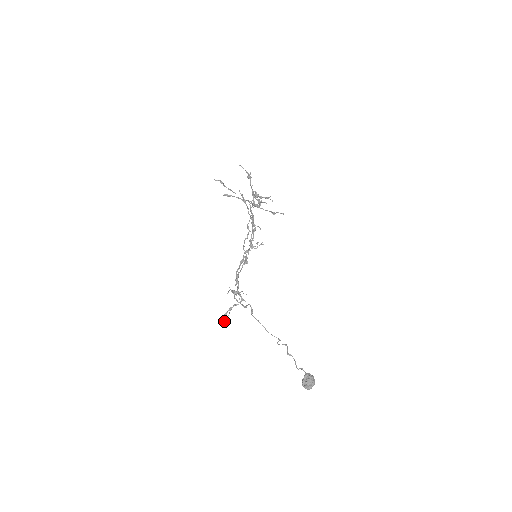
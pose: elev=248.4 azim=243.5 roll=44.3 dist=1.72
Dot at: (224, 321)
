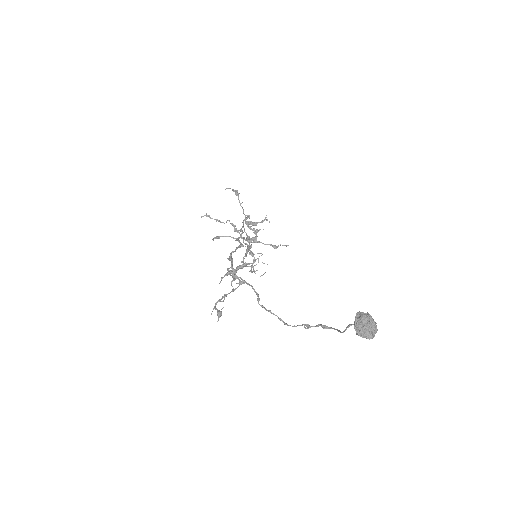
Dot at: (217, 309)
